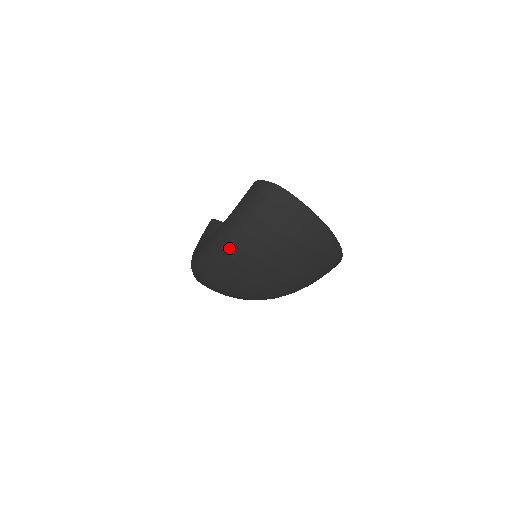
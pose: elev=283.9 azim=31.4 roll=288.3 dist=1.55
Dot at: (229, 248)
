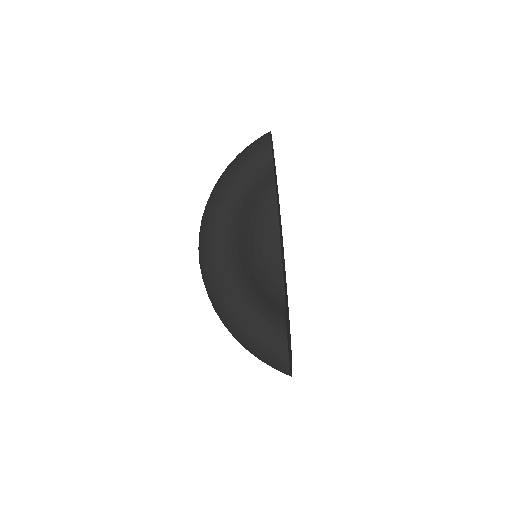
Dot at: (229, 328)
